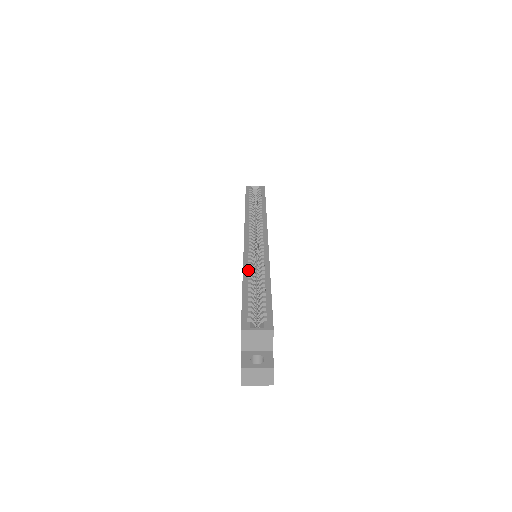
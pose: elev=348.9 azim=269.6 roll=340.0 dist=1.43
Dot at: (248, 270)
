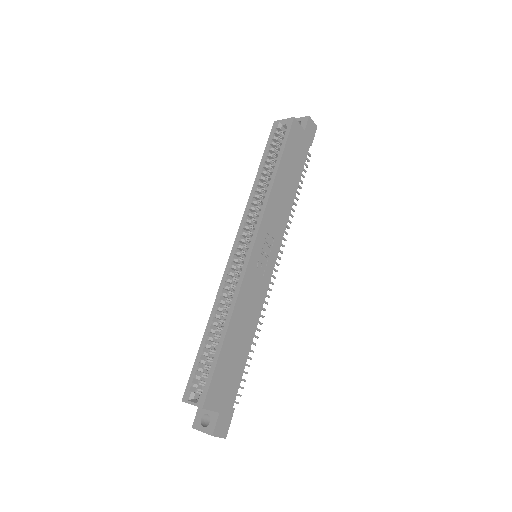
Dot at: (216, 308)
